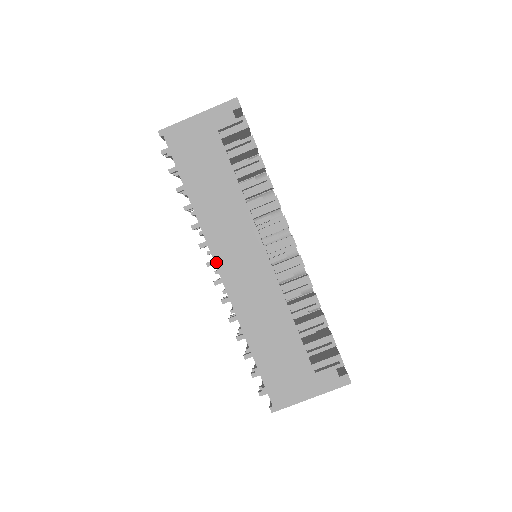
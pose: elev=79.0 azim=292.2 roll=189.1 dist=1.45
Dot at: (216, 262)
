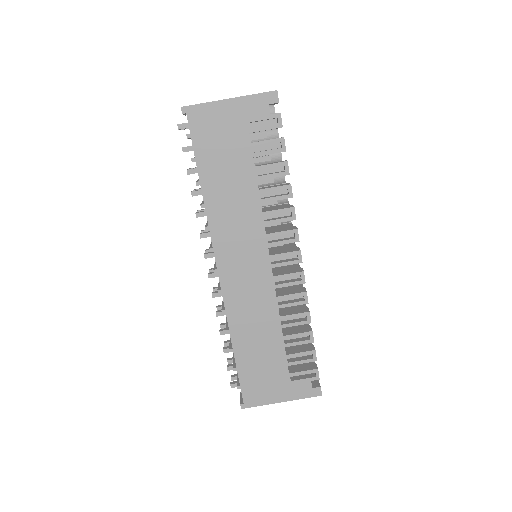
Dot at: (217, 261)
